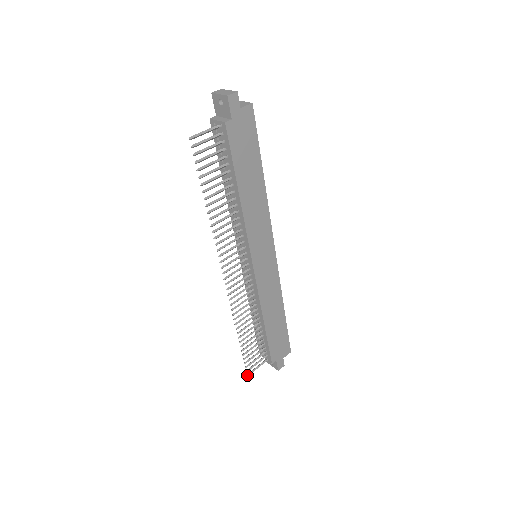
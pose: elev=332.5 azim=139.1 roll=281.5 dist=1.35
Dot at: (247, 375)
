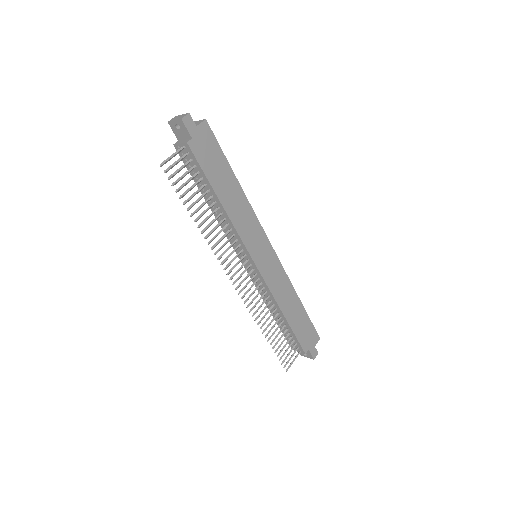
Dot at: occluded
